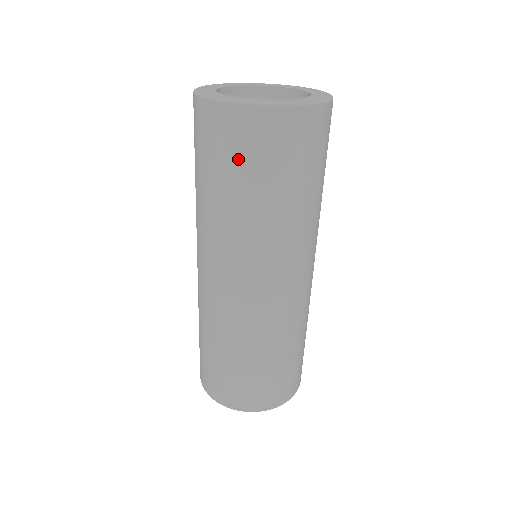
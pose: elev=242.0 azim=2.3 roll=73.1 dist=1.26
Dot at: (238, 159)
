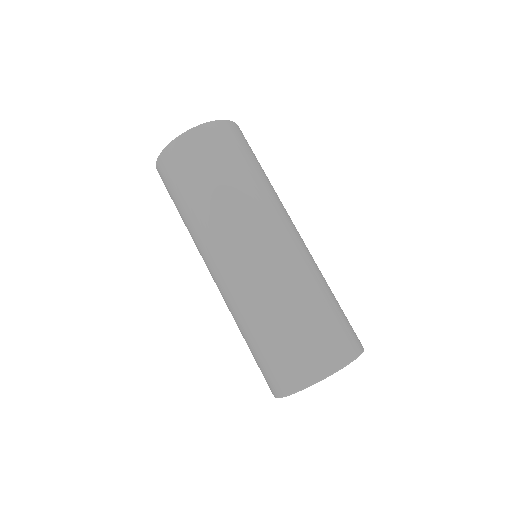
Dot at: (205, 160)
